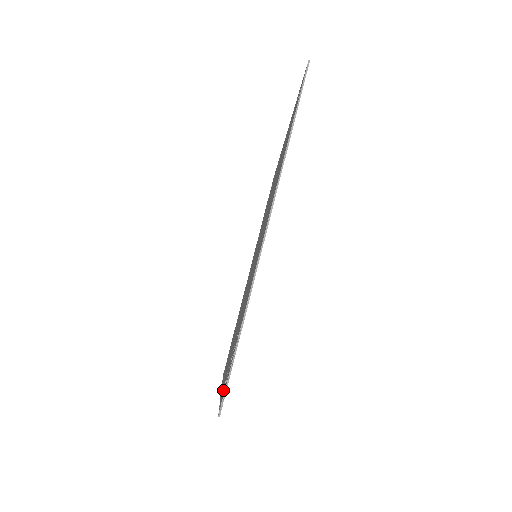
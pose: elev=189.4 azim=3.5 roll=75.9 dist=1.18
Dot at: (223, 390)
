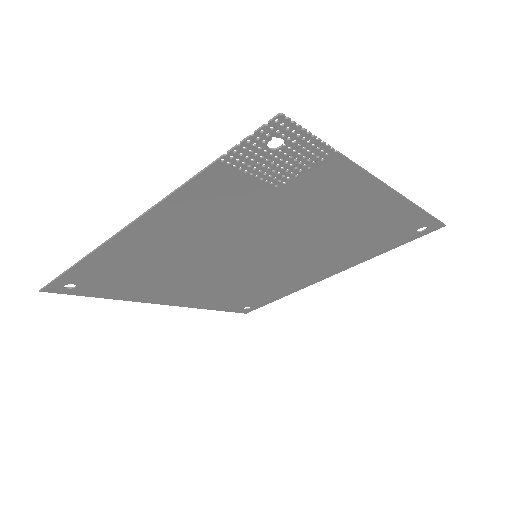
Dot at: (245, 156)
